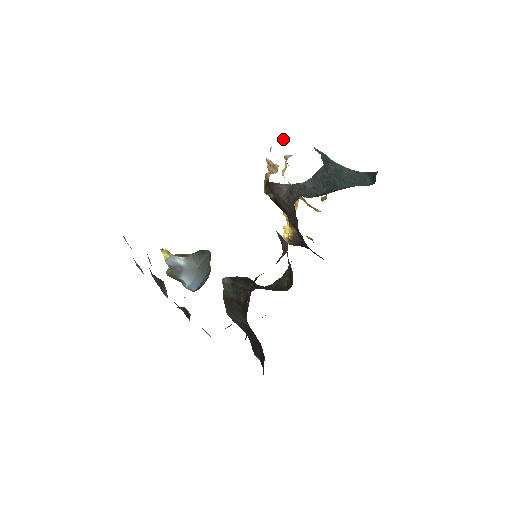
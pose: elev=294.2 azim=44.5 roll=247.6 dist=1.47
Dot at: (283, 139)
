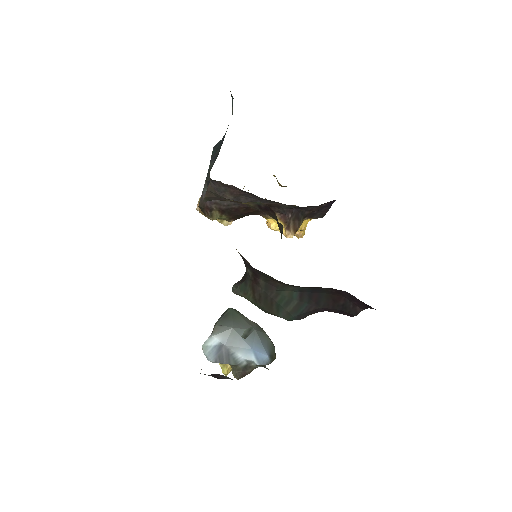
Dot at: occluded
